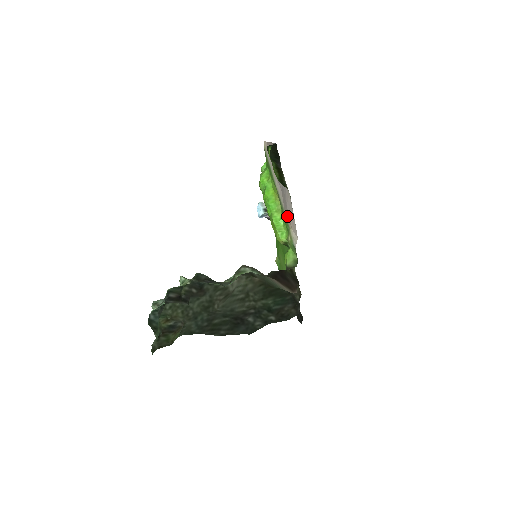
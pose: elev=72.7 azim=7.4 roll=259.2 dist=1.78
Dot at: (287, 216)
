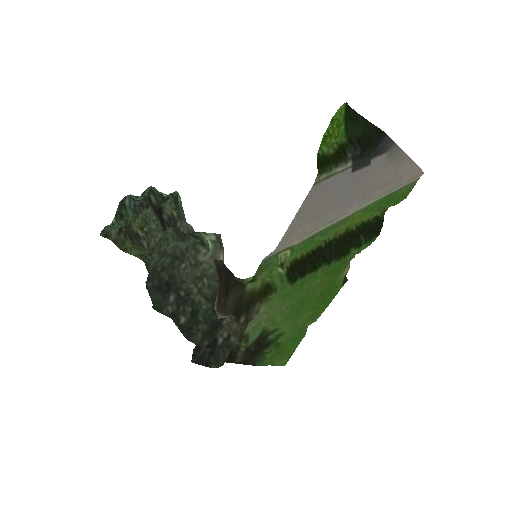
Dot at: (310, 230)
